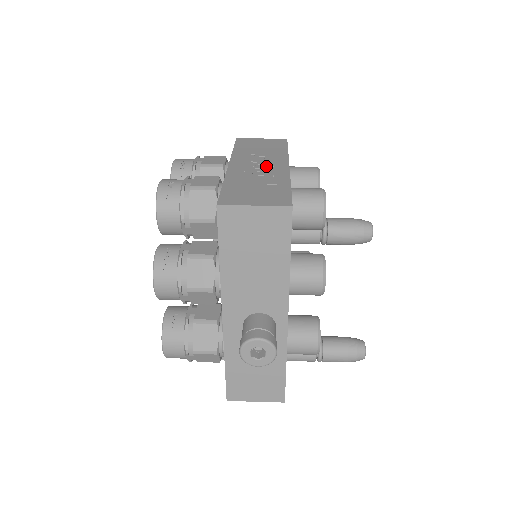
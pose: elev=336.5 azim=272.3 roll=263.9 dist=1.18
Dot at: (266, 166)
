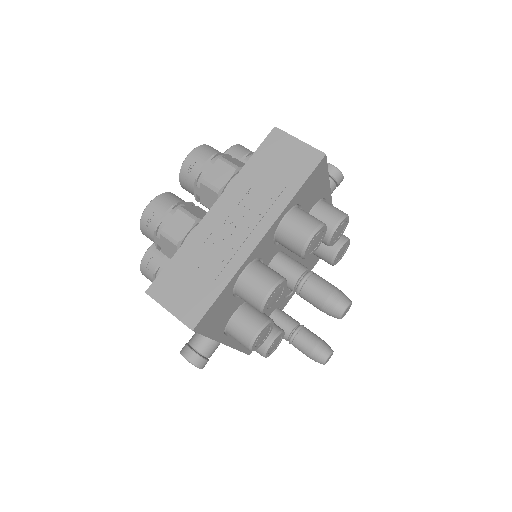
Dot at: (238, 231)
